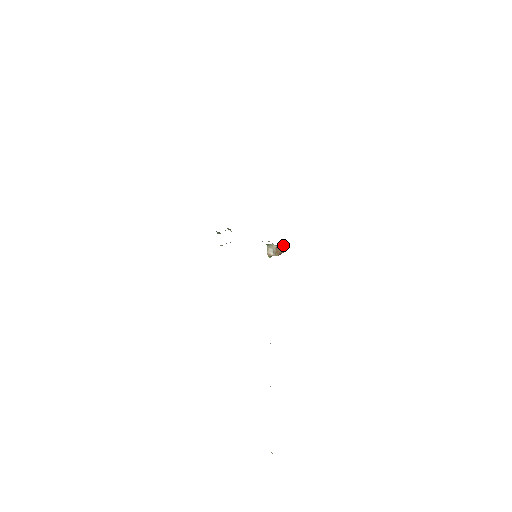
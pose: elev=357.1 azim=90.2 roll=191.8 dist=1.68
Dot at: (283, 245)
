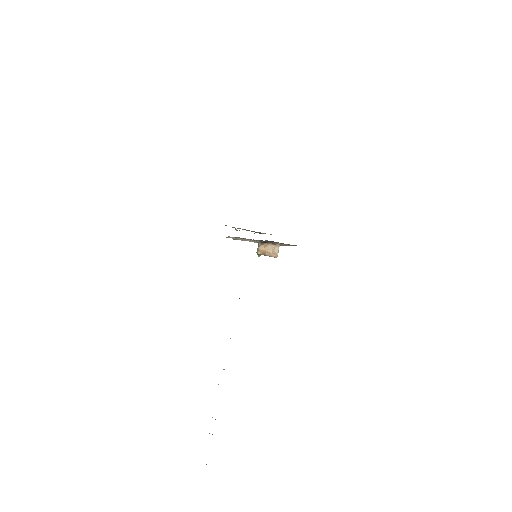
Dot at: (277, 250)
